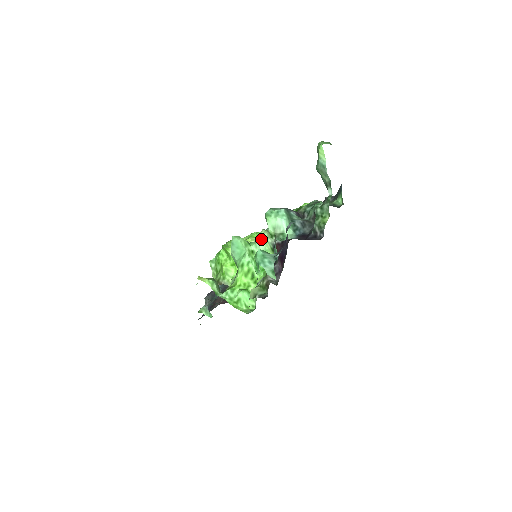
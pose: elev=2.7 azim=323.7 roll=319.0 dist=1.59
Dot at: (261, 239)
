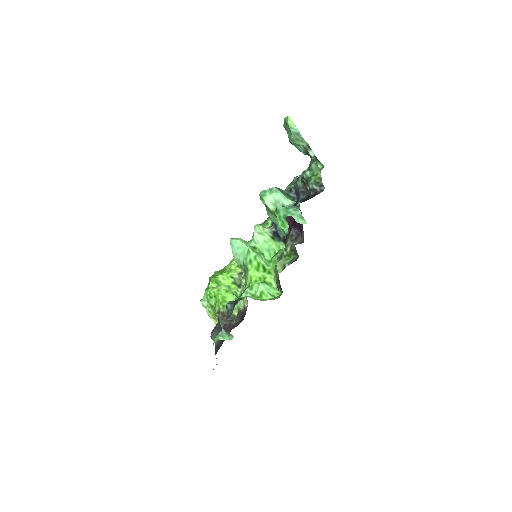
Dot at: (257, 233)
